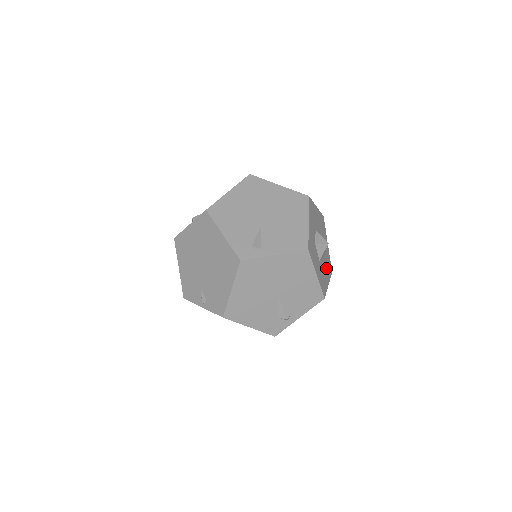
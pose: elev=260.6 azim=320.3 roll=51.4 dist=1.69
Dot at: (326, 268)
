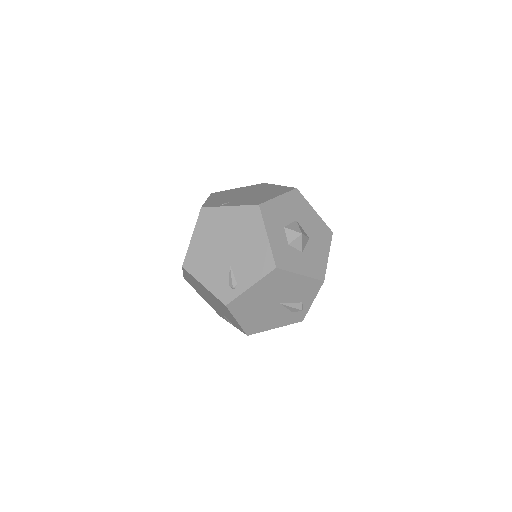
Dot at: (319, 243)
